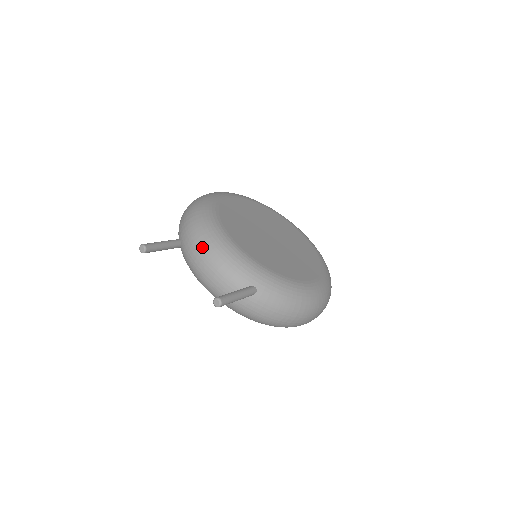
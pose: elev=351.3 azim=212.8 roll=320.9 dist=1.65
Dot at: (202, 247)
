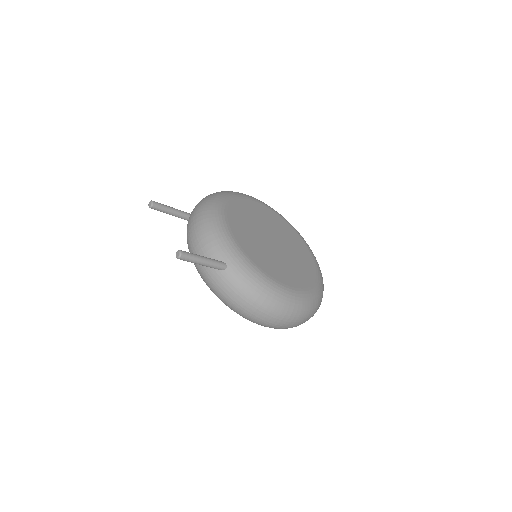
Dot at: (199, 219)
